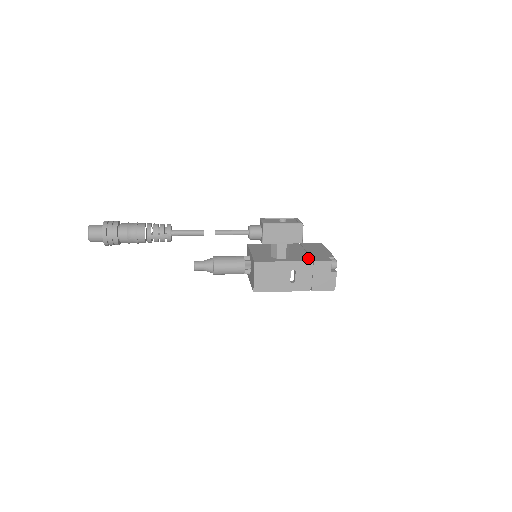
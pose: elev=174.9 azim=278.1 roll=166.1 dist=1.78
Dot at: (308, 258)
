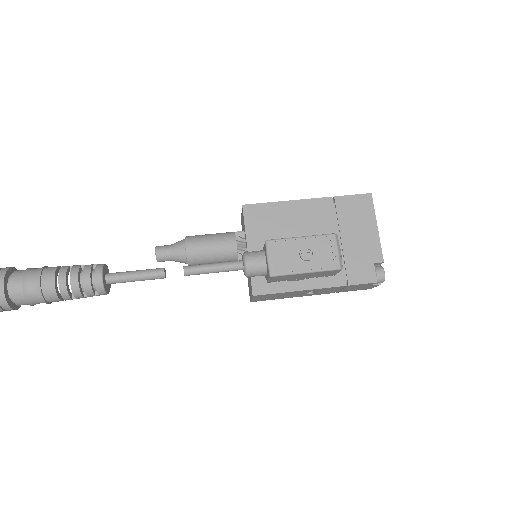
Dot at: (340, 274)
